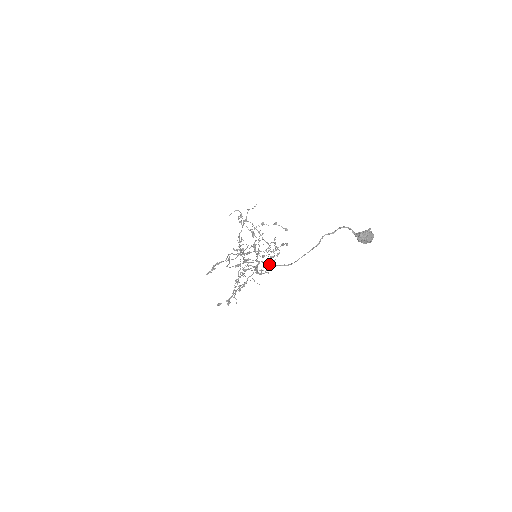
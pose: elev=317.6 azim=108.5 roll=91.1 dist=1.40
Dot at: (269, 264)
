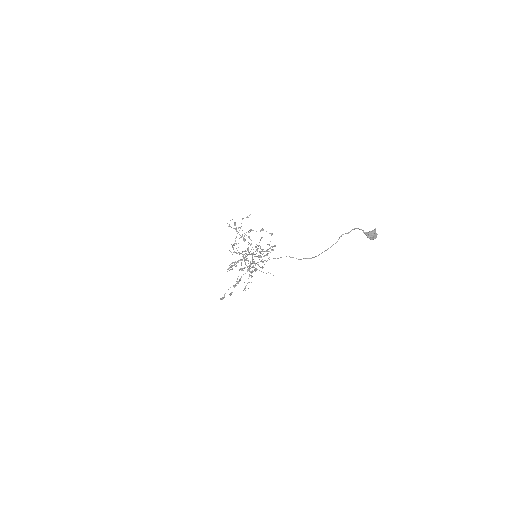
Dot at: (296, 258)
